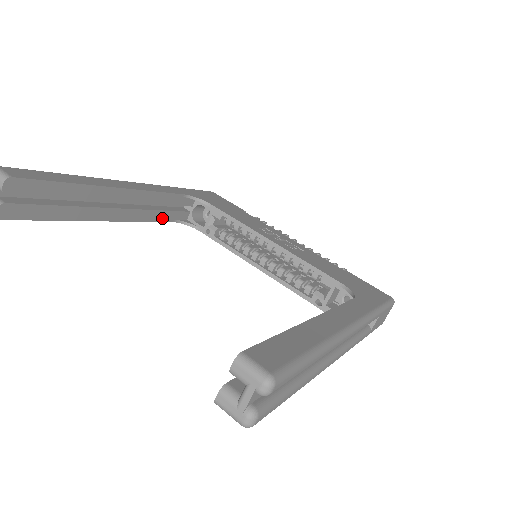
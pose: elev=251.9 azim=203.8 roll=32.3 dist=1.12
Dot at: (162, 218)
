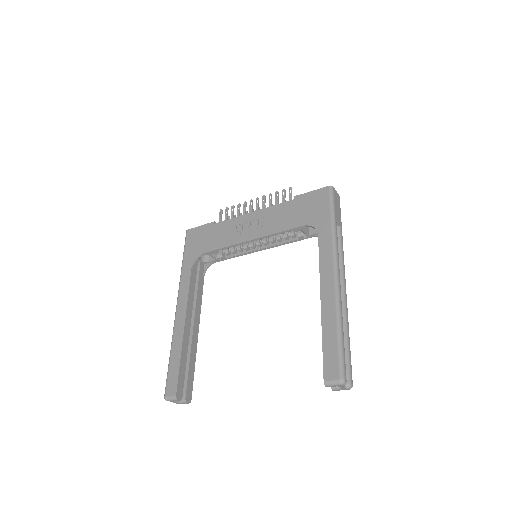
Dot at: (201, 288)
